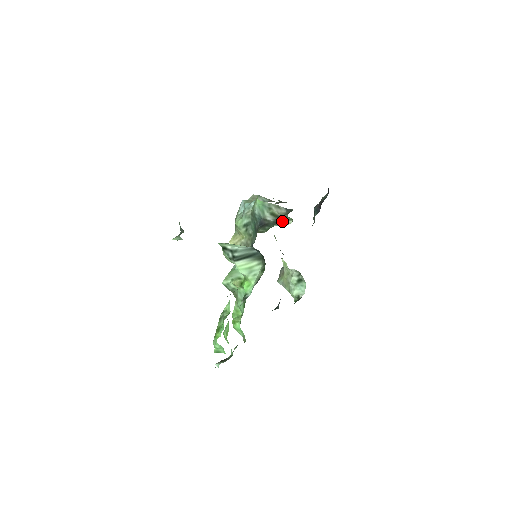
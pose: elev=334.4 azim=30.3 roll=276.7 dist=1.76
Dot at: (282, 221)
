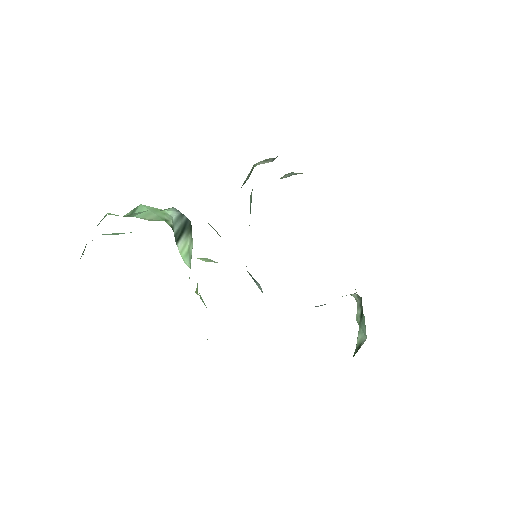
Dot at: occluded
